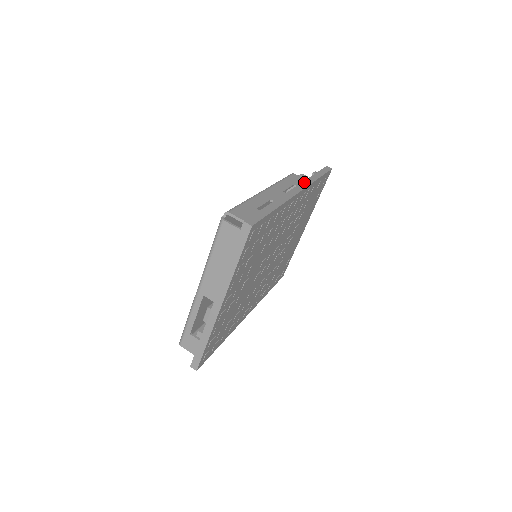
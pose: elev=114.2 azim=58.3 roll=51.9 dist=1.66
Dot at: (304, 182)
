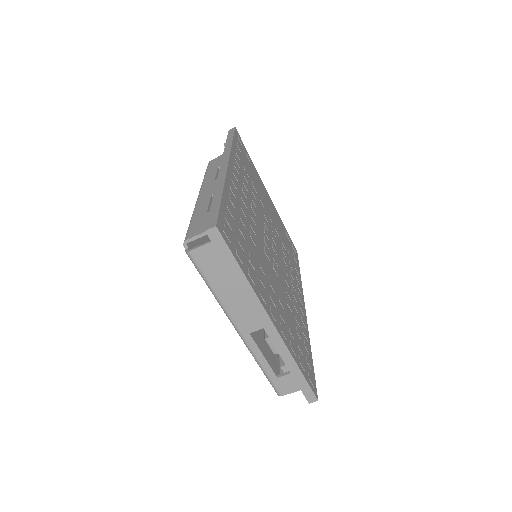
Dot at: (223, 156)
